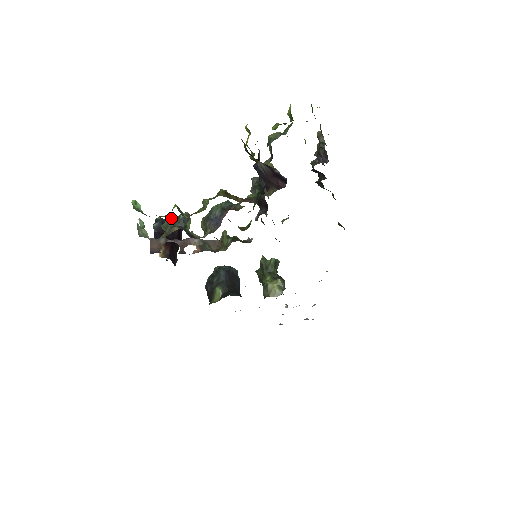
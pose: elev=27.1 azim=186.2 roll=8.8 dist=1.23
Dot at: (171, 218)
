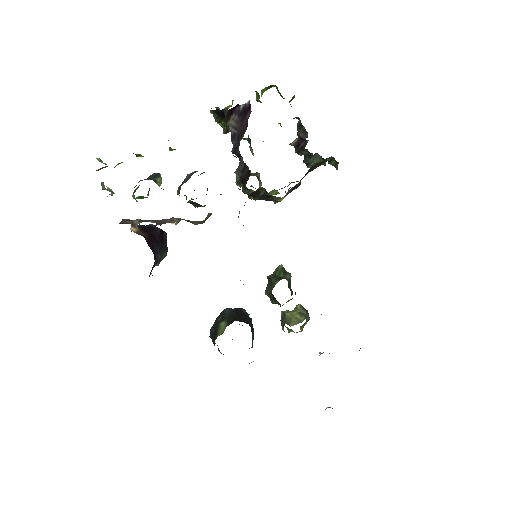
Dot at: occluded
